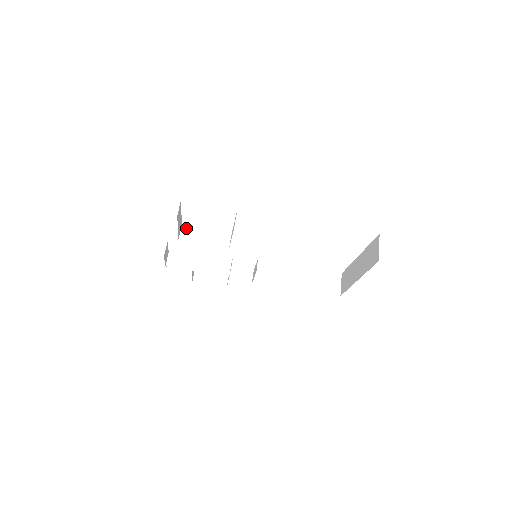
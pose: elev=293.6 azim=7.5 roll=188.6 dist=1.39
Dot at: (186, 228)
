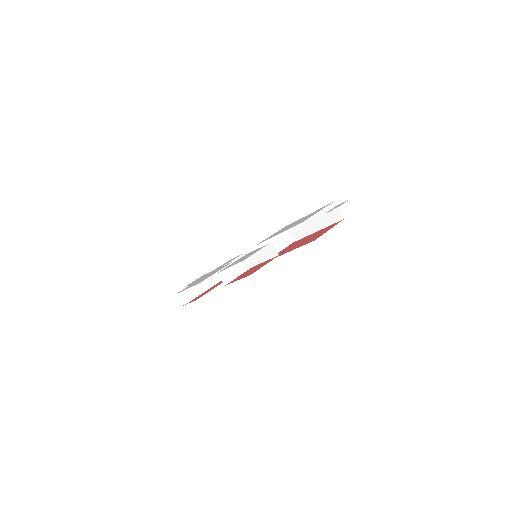
Dot at: (221, 273)
